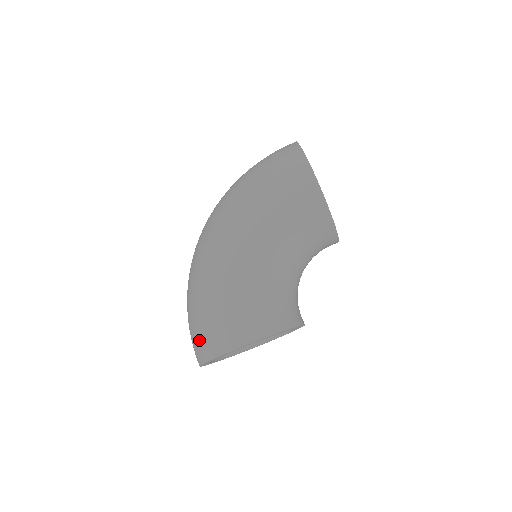
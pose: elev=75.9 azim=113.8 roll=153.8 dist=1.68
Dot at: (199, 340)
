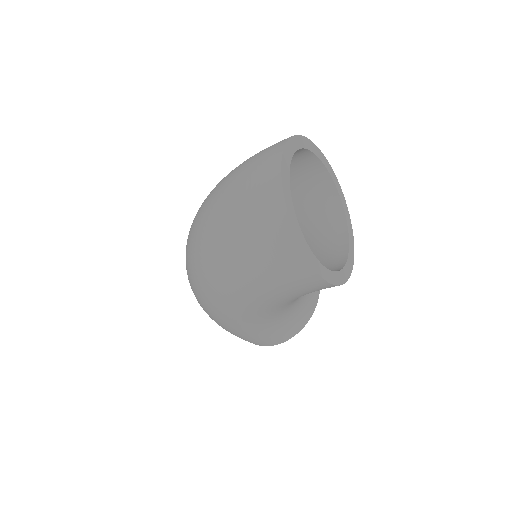
Dot at: occluded
